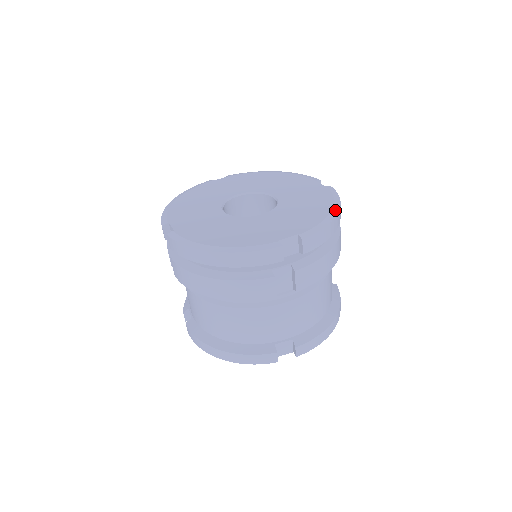
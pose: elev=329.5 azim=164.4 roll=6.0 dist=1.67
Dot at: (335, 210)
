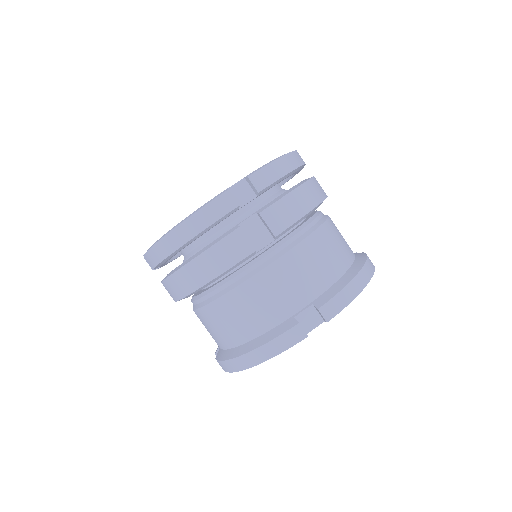
Dot at: occluded
